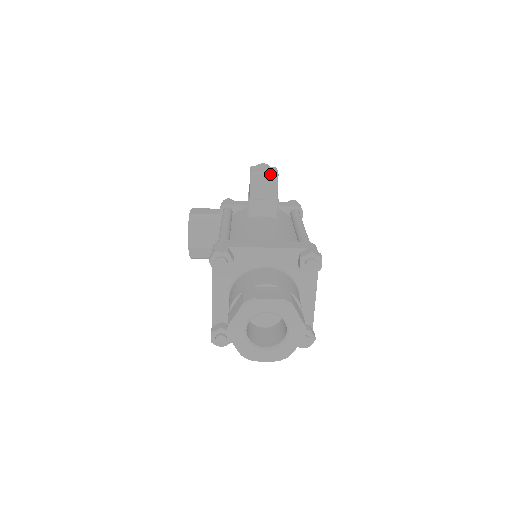
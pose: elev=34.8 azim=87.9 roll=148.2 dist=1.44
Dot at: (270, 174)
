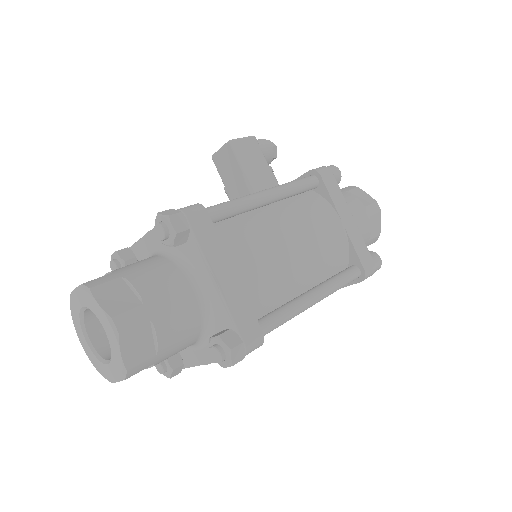
Dot at: (224, 147)
